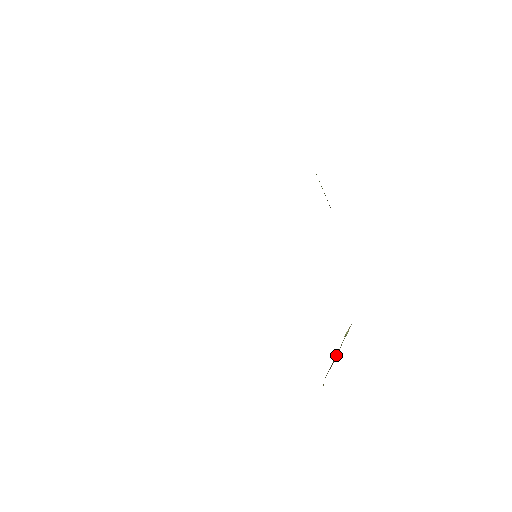
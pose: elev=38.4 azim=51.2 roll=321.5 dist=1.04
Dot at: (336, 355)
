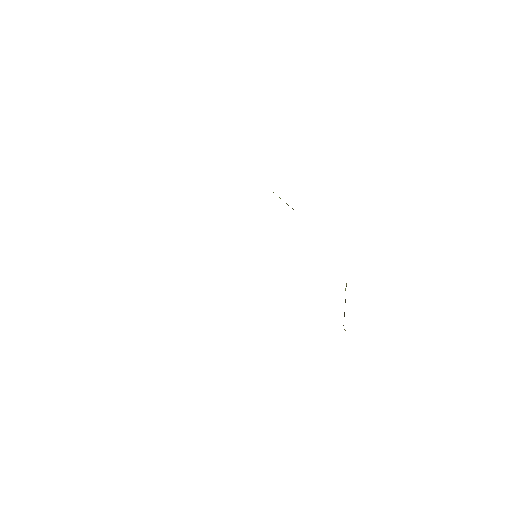
Dot at: occluded
